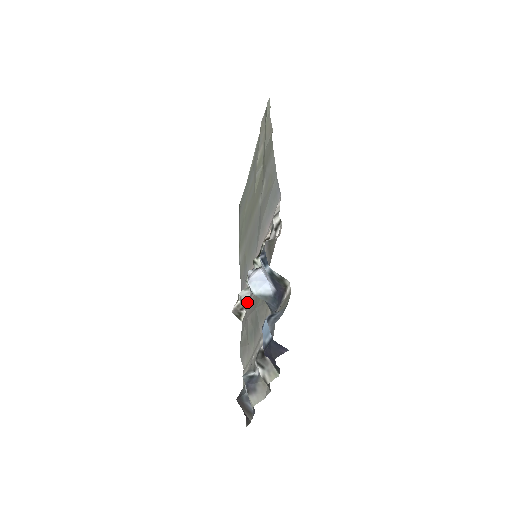
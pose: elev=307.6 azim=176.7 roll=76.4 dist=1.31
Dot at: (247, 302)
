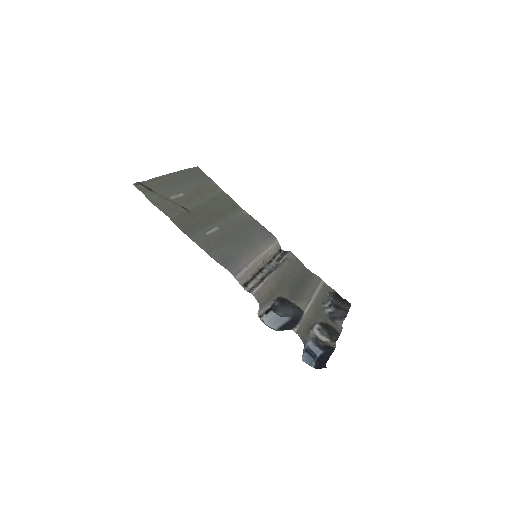
Dot at: (281, 263)
